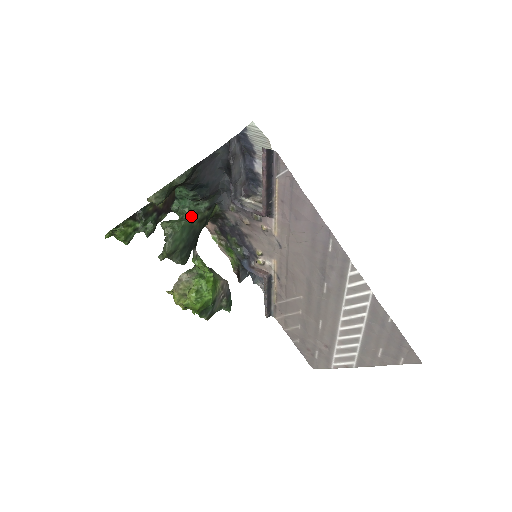
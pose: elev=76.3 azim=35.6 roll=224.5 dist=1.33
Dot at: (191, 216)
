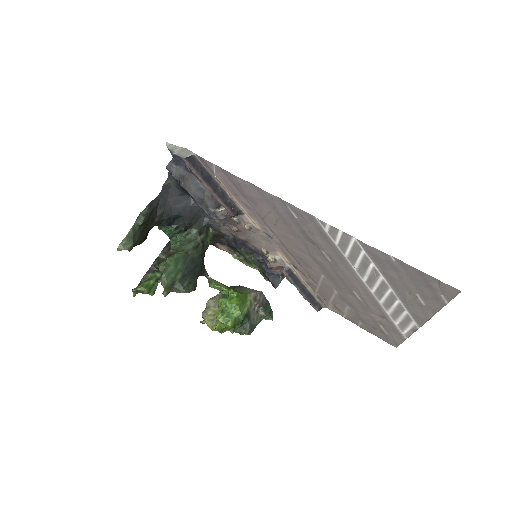
Dot at: (184, 247)
